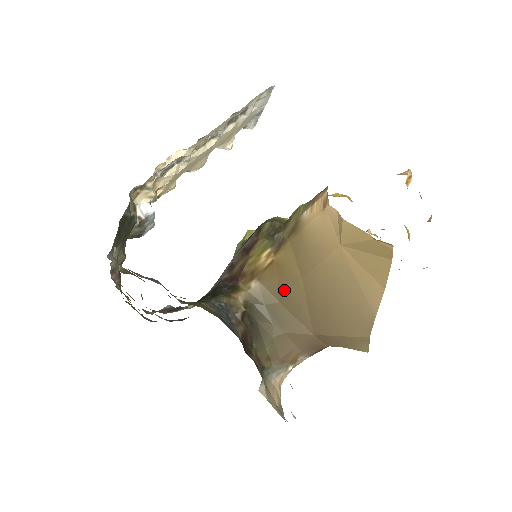
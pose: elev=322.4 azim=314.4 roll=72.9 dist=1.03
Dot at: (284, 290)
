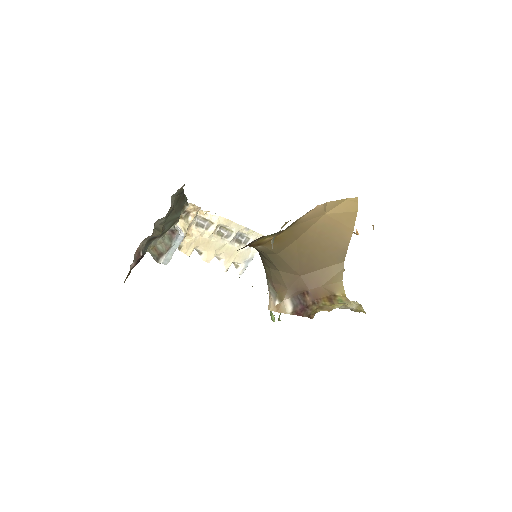
Dot at: (282, 248)
